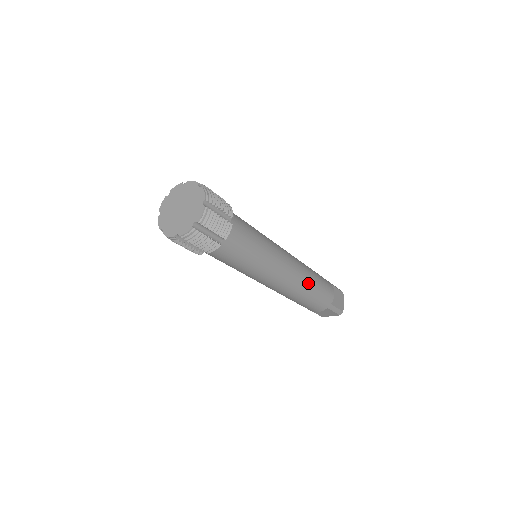
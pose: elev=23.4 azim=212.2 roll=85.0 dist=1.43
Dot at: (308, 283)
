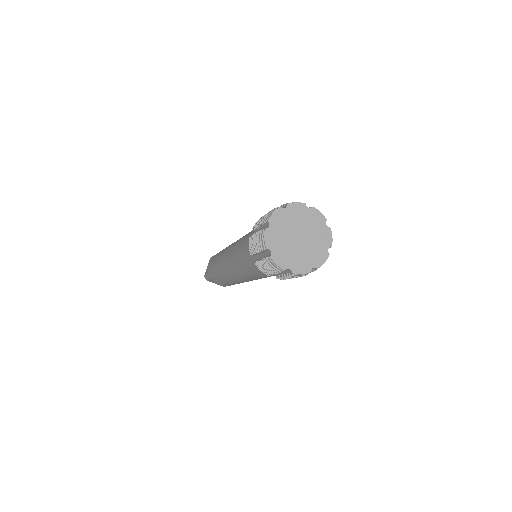
Dot at: occluded
